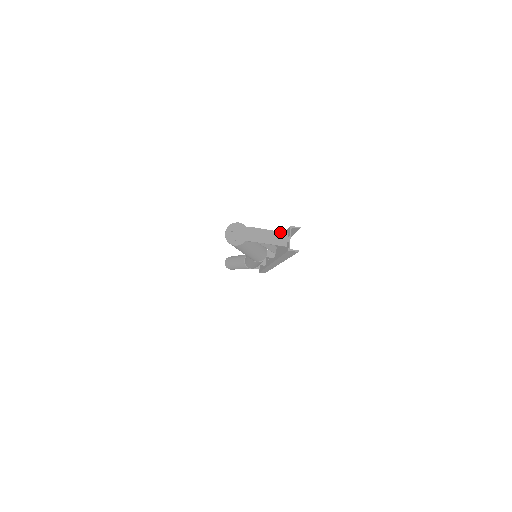
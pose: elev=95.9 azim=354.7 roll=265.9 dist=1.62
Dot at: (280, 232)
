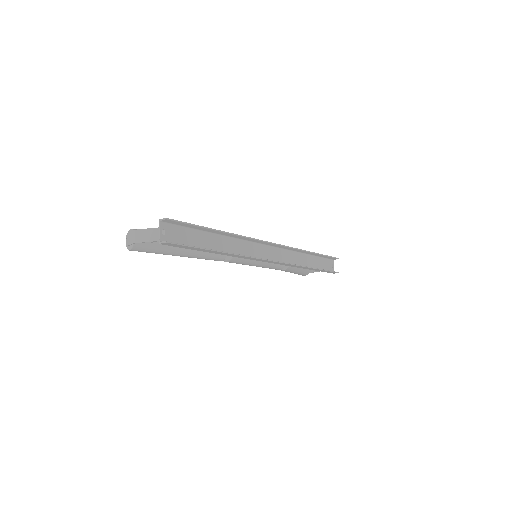
Dot at: occluded
